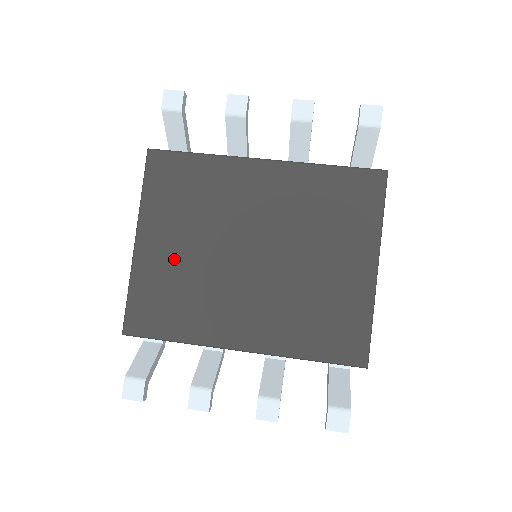
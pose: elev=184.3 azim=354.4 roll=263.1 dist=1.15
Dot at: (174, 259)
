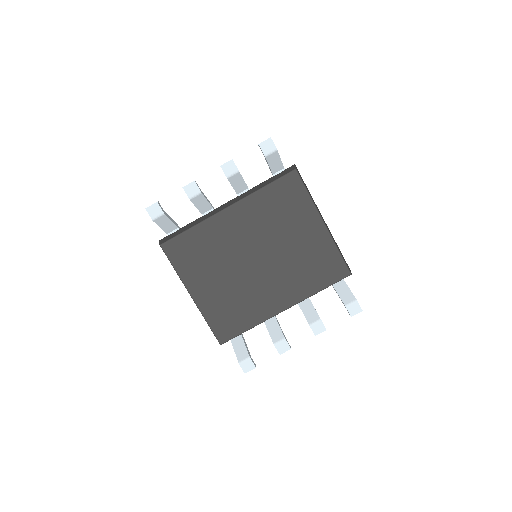
Dot at: (219, 291)
